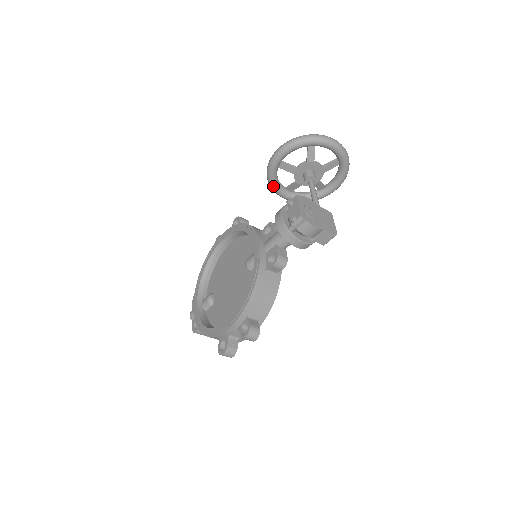
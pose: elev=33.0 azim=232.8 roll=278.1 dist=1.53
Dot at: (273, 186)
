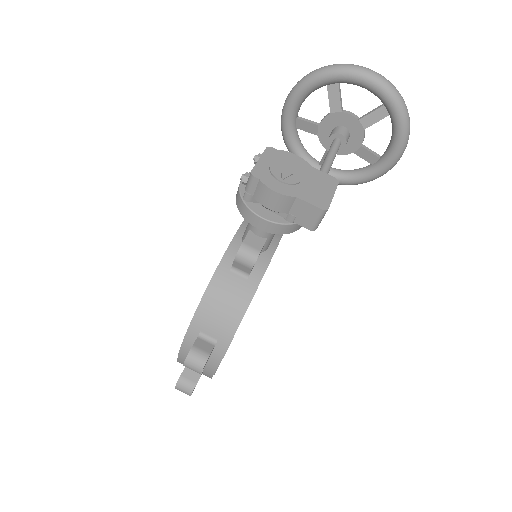
Dot at: occluded
